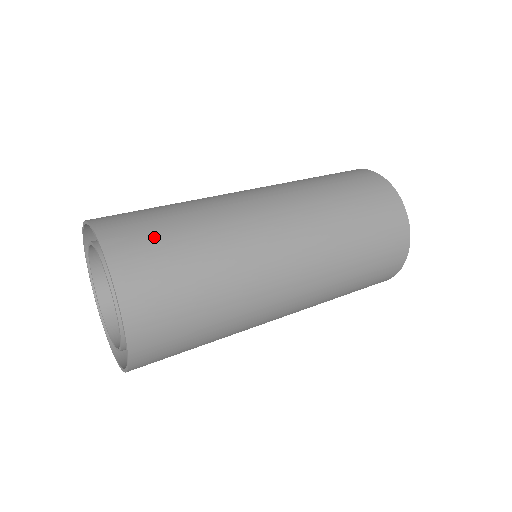
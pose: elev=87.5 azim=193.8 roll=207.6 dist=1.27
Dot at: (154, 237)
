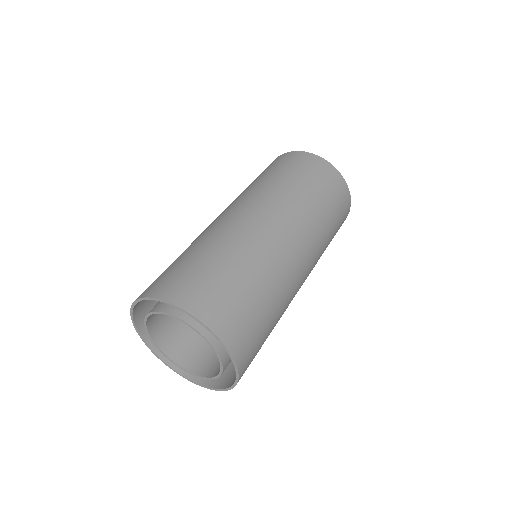
Dot at: (169, 271)
